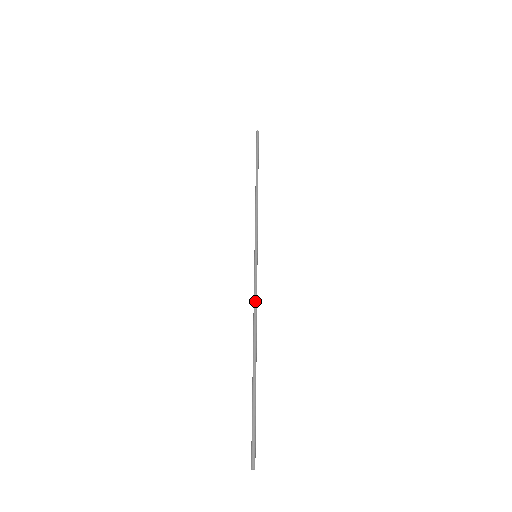
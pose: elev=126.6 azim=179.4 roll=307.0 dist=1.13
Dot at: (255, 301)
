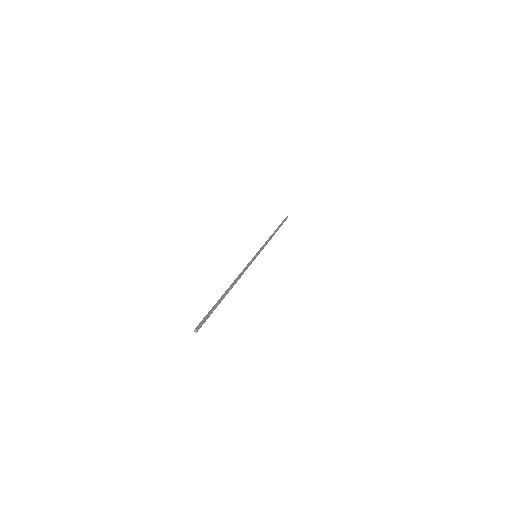
Dot at: (245, 270)
